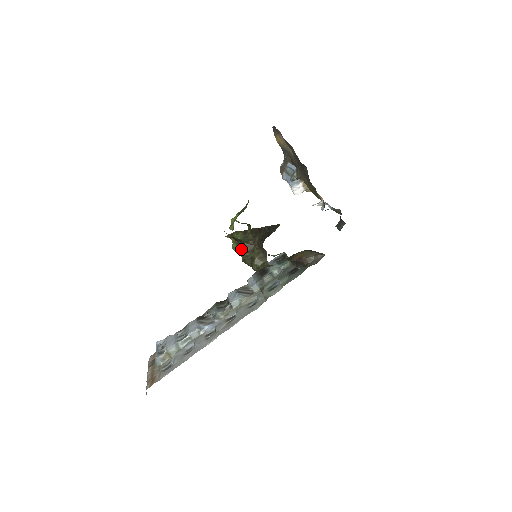
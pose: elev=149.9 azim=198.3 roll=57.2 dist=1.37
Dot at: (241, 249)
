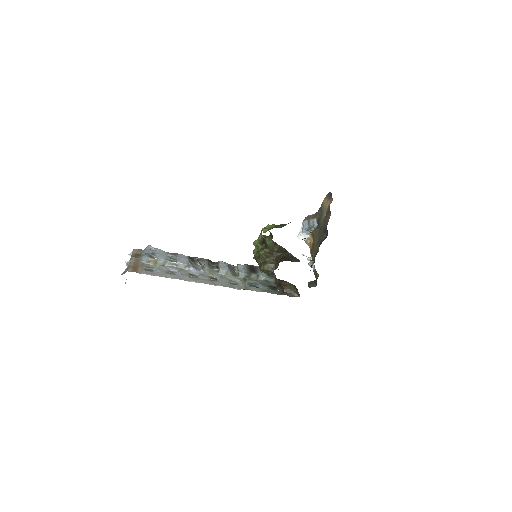
Dot at: (265, 251)
